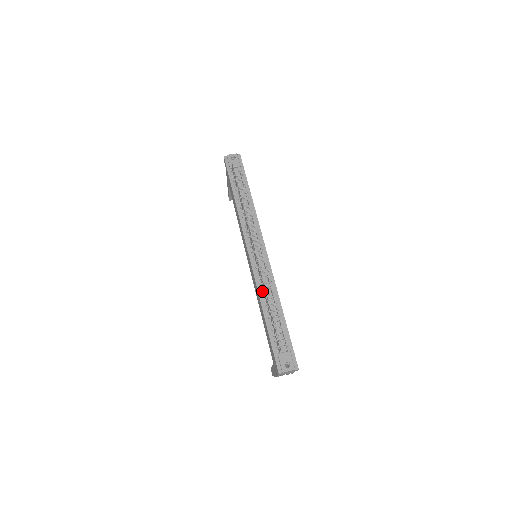
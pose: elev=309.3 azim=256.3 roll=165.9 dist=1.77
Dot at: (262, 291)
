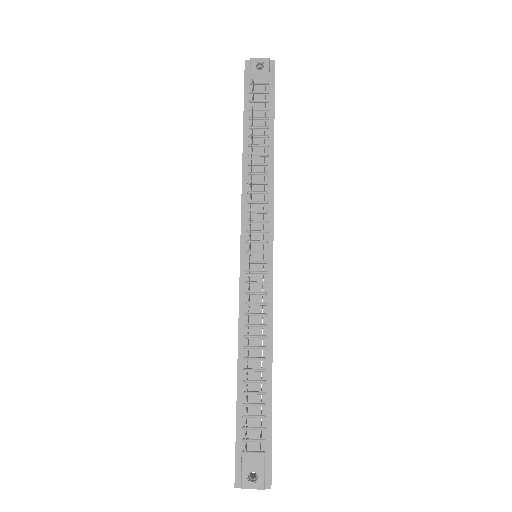
Dot at: (246, 328)
